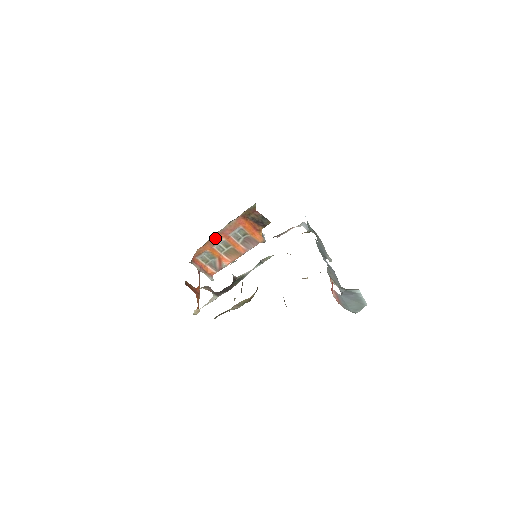
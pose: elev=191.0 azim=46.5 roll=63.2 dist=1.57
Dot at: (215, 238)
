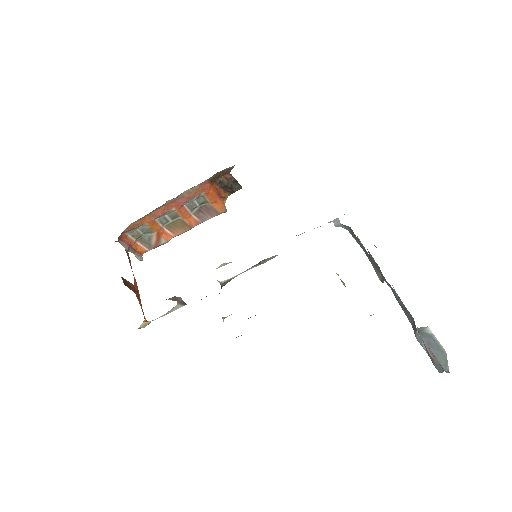
Dot at: (162, 208)
